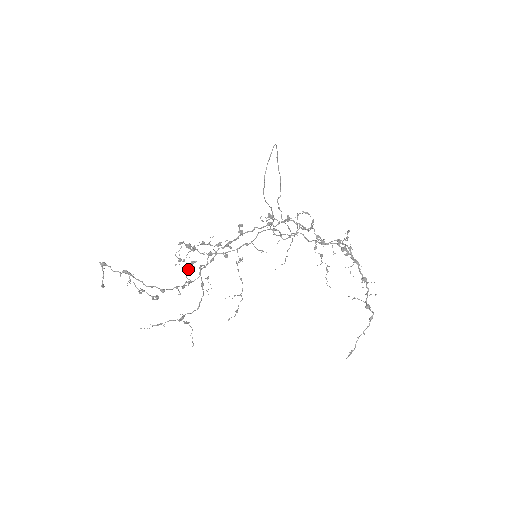
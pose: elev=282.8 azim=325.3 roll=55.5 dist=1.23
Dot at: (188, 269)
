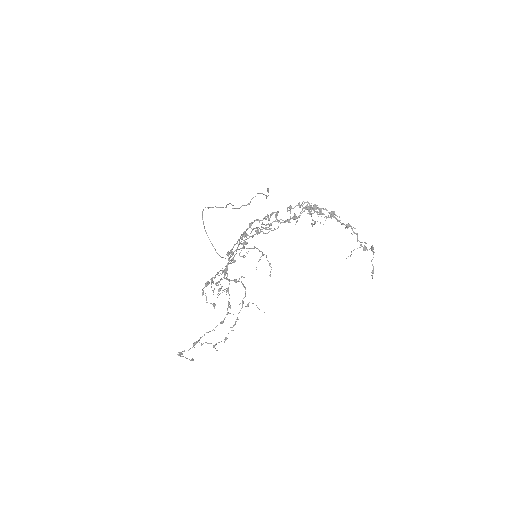
Dot at: occluded
